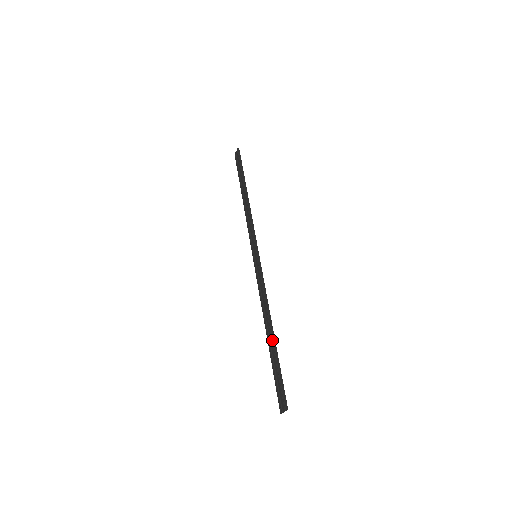
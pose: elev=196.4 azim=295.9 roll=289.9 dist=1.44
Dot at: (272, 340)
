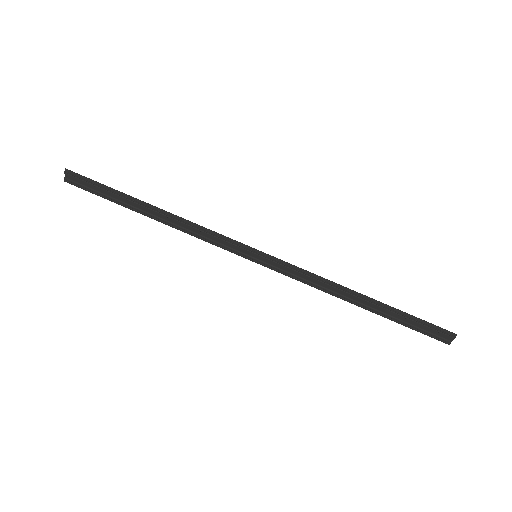
Dot at: (376, 304)
